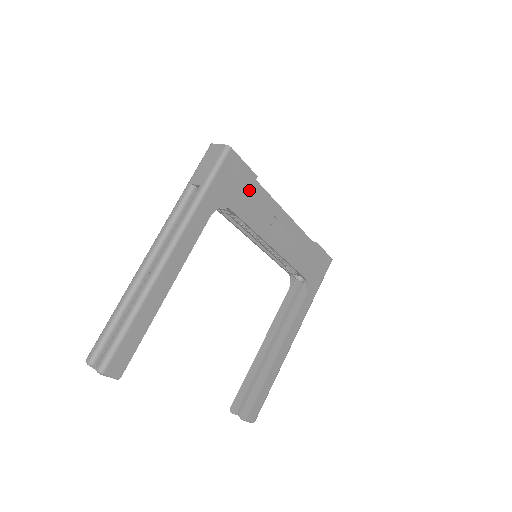
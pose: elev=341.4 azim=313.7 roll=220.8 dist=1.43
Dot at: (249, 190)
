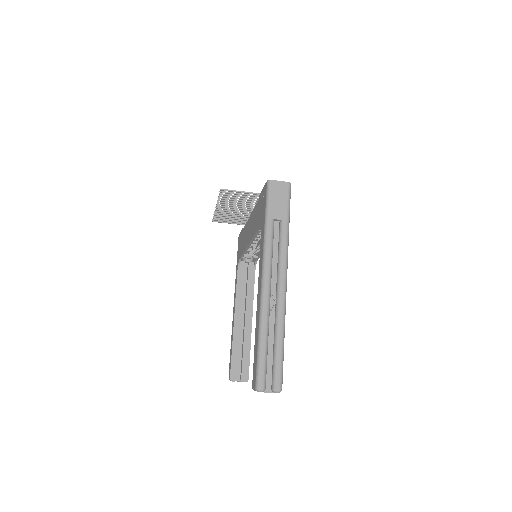
Dot at: occluded
